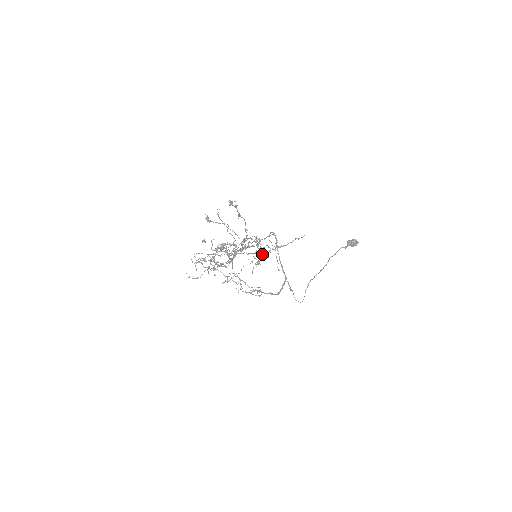
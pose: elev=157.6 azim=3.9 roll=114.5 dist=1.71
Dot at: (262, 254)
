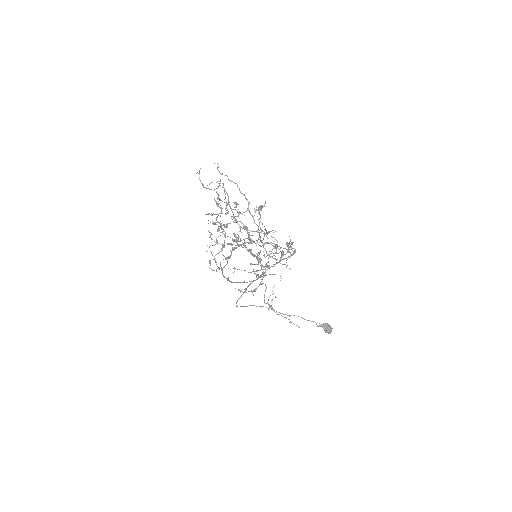
Dot at: (252, 291)
